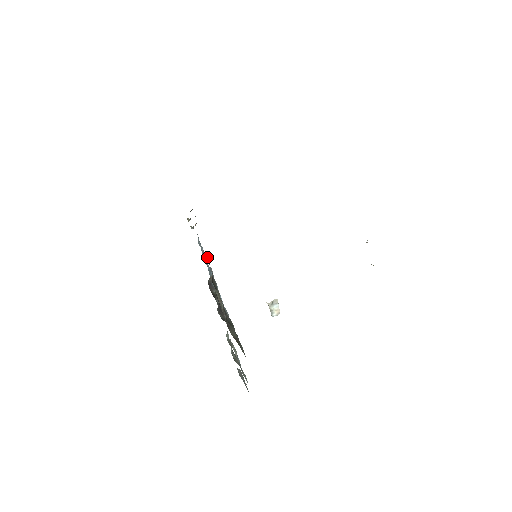
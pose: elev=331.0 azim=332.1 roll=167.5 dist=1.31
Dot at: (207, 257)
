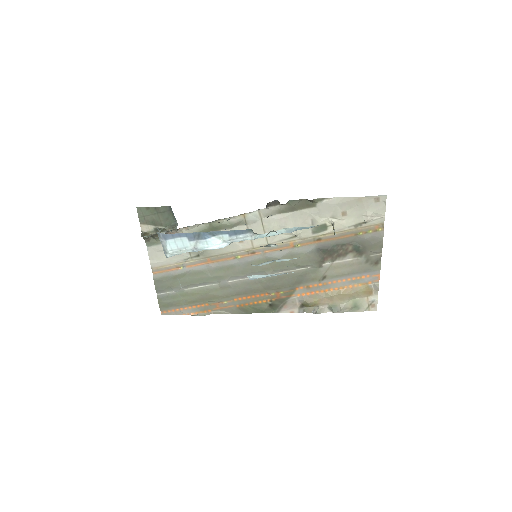
Dot at: (240, 214)
